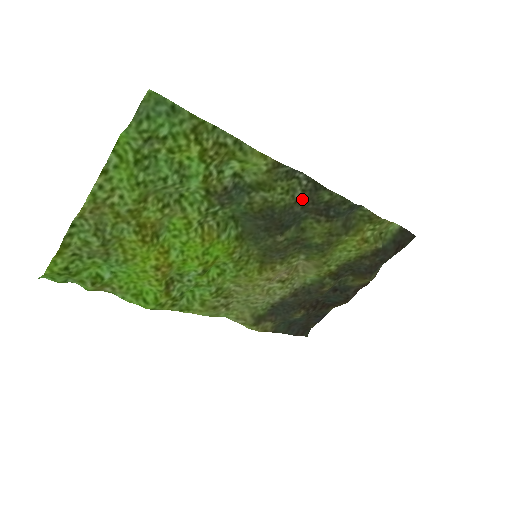
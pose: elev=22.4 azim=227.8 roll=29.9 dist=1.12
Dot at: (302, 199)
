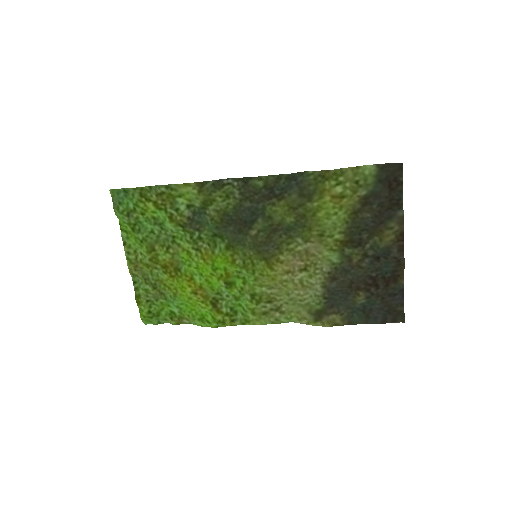
Dot at: (244, 196)
